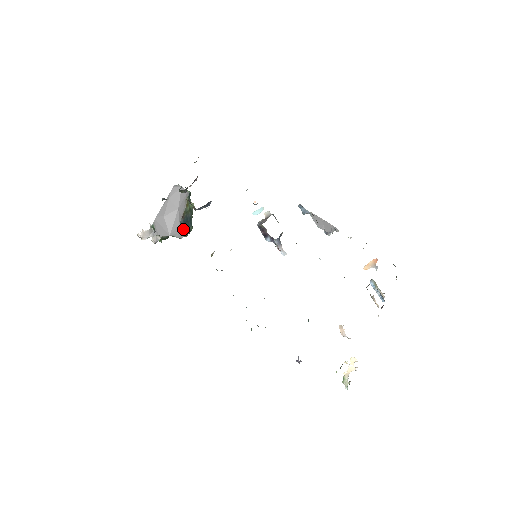
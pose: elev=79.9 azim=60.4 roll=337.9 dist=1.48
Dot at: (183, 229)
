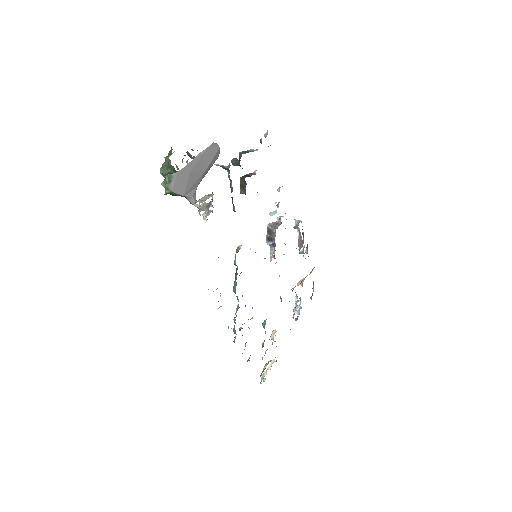
Dot at: occluded
